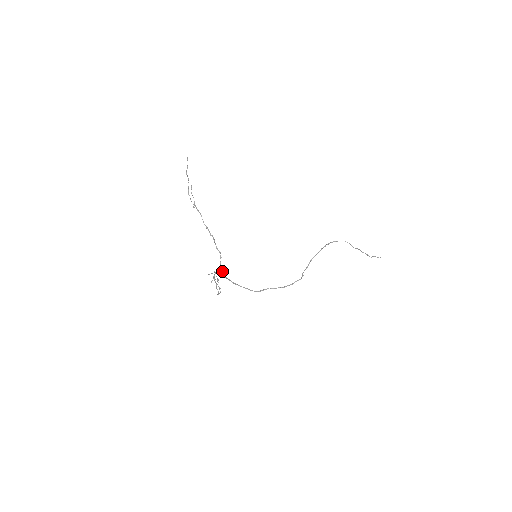
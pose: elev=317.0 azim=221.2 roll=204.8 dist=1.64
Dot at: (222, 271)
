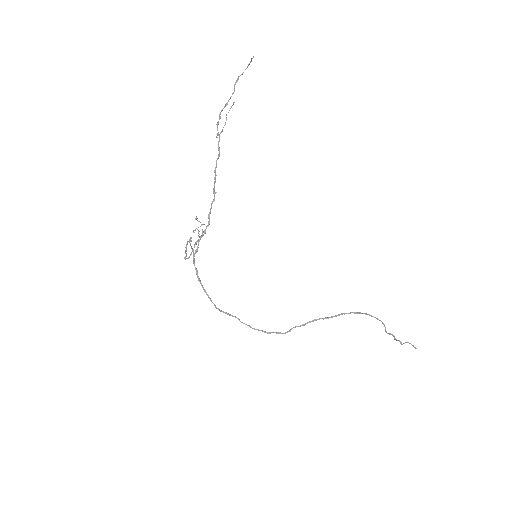
Dot at: (195, 250)
